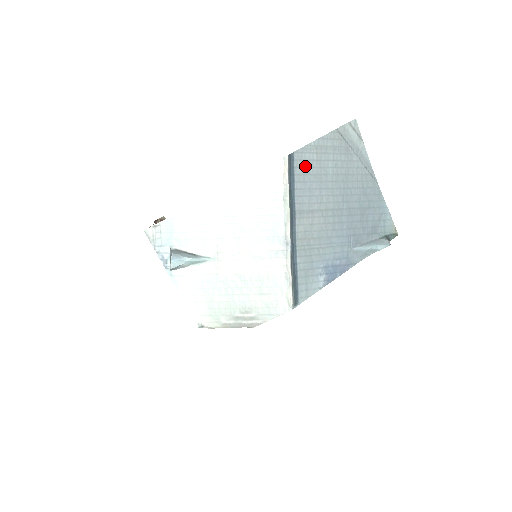
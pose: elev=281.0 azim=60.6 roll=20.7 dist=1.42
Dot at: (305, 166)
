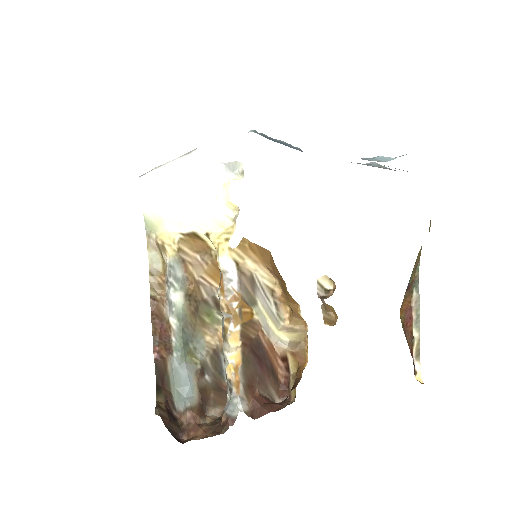
Dot at: occluded
